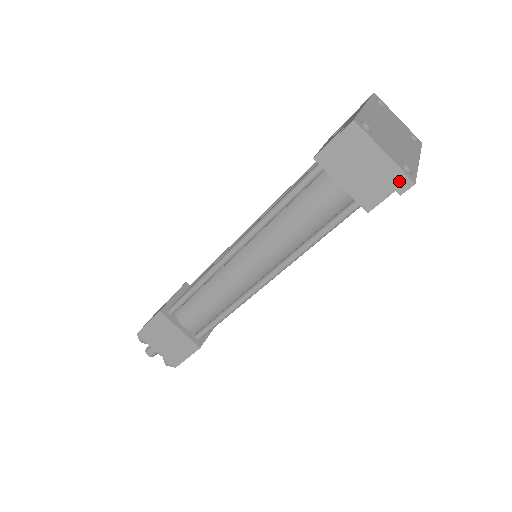
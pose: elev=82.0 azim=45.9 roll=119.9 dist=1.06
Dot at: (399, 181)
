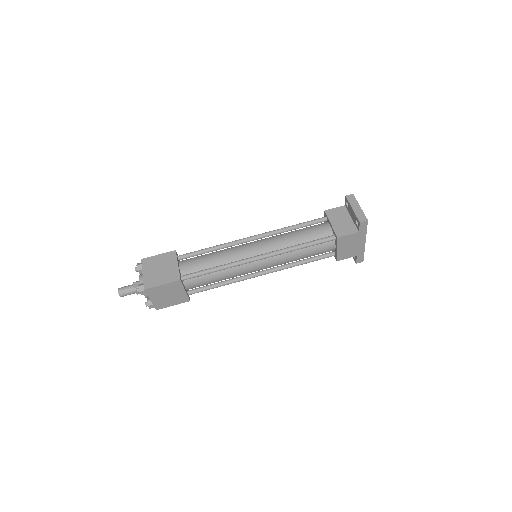
Dot at: (362, 217)
